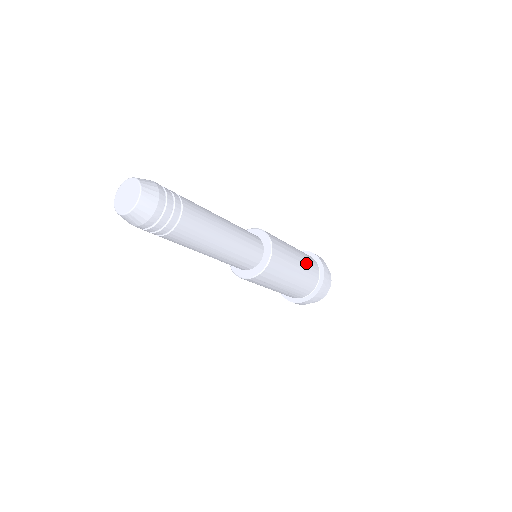
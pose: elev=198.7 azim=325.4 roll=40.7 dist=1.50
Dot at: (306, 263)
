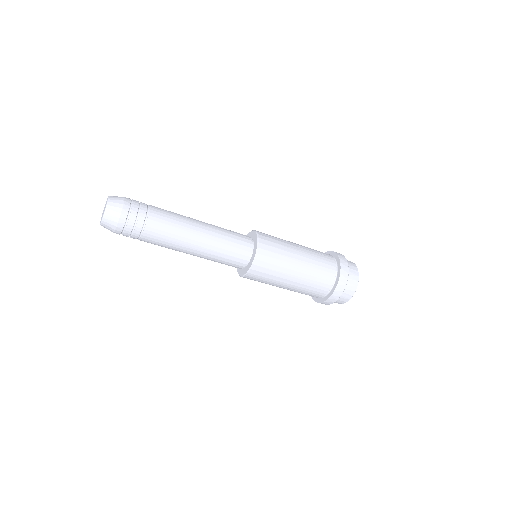
Dot at: occluded
